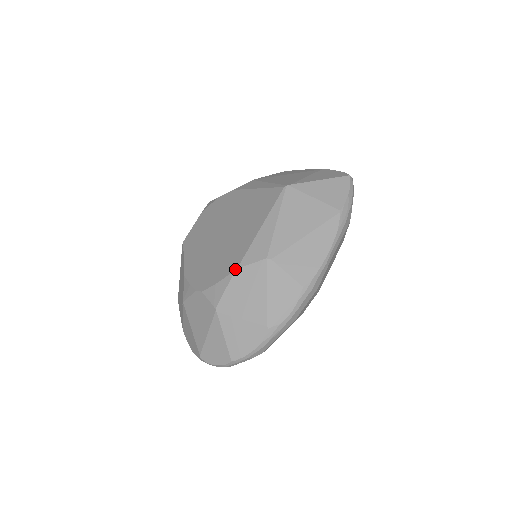
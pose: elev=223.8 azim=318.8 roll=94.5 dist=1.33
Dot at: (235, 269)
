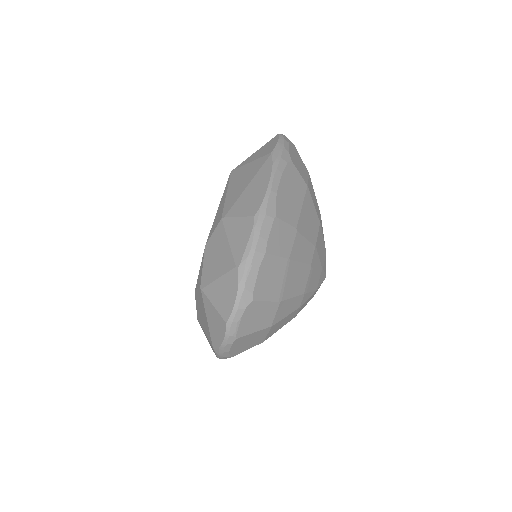
Dot at: (205, 247)
